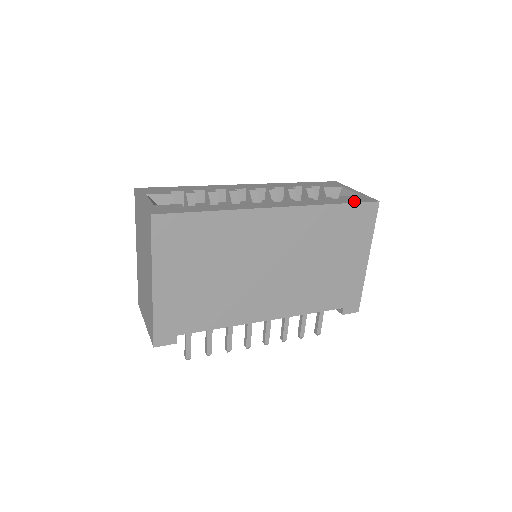
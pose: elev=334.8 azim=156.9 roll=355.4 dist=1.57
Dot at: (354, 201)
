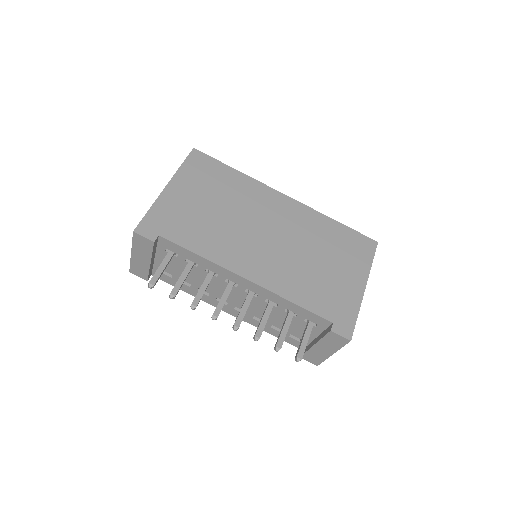
Dot at: (354, 232)
